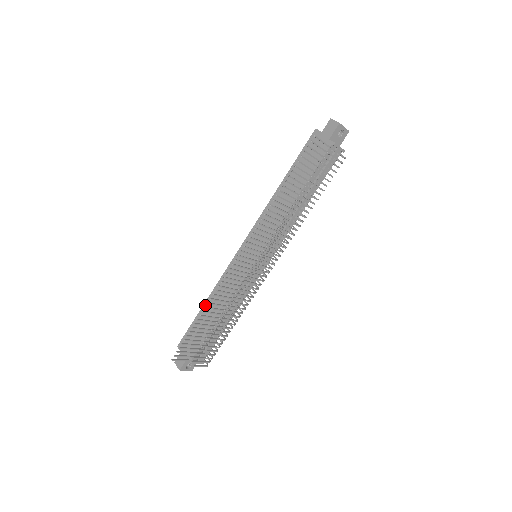
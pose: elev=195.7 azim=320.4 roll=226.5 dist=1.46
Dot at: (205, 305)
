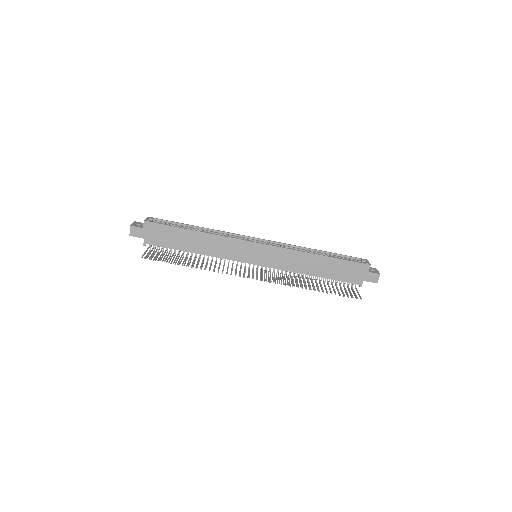
Dot at: (194, 233)
